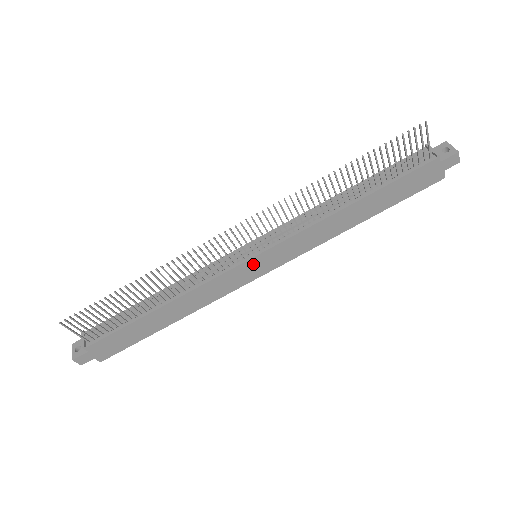
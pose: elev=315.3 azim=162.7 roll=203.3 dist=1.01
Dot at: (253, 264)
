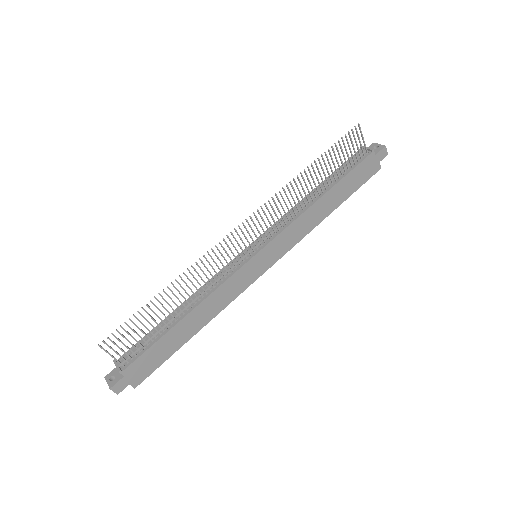
Dot at: (256, 262)
